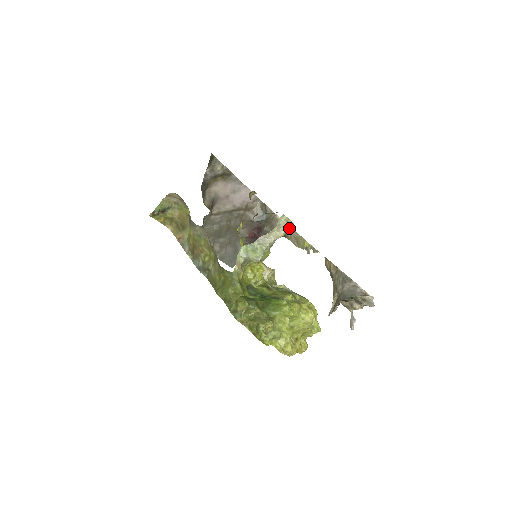
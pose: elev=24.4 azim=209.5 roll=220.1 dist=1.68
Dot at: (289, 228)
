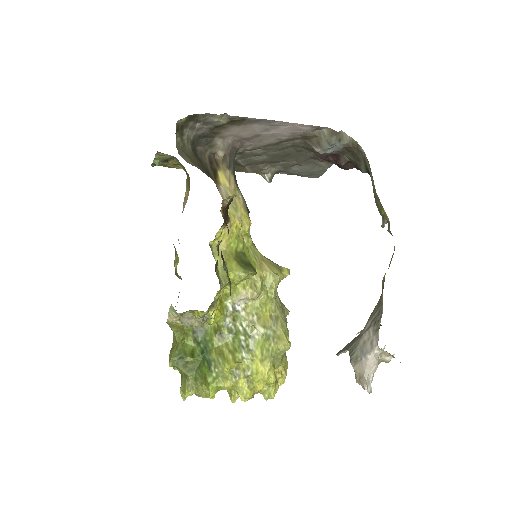
Dot at: (209, 318)
